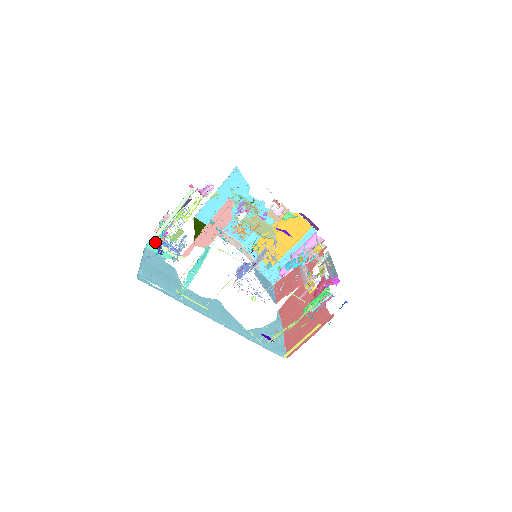
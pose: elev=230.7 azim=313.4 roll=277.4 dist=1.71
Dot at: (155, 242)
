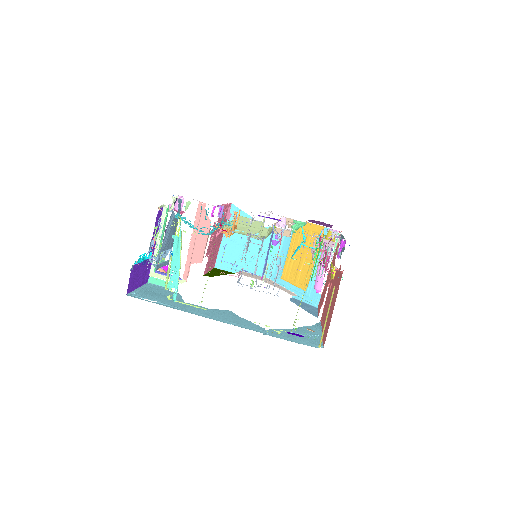
Dot at: (154, 274)
